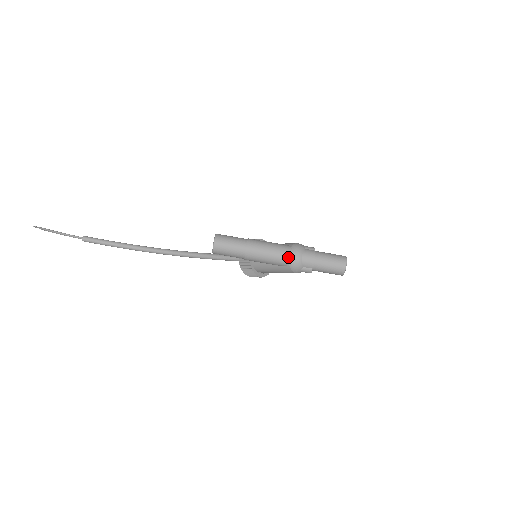
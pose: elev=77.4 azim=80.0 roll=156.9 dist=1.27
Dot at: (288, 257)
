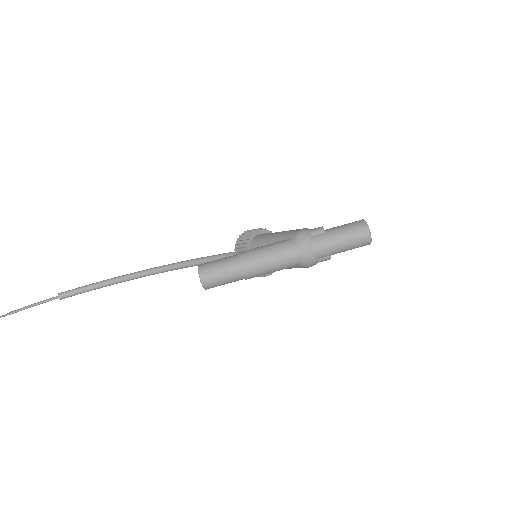
Dot at: (296, 258)
